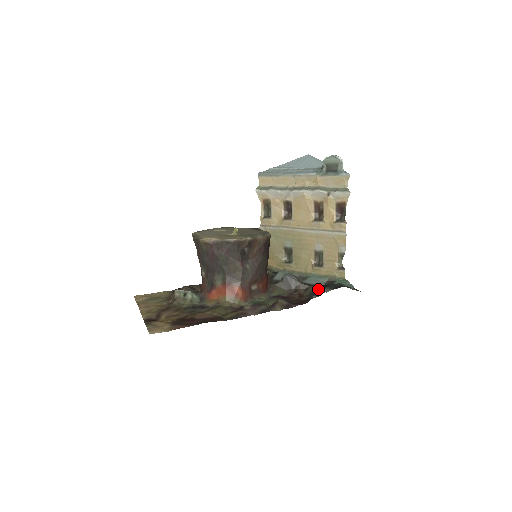
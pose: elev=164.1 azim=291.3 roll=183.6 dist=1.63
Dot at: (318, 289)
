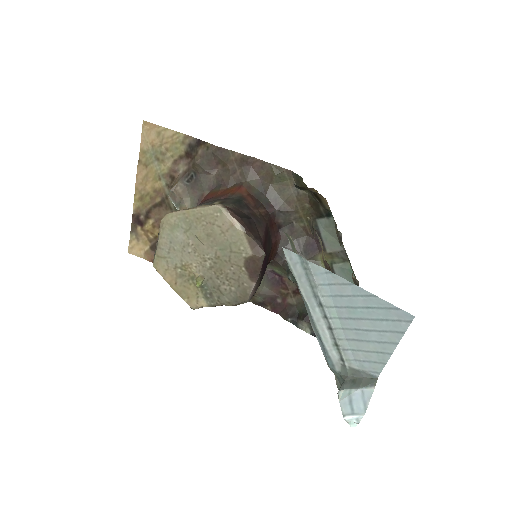
Dot at: (307, 314)
